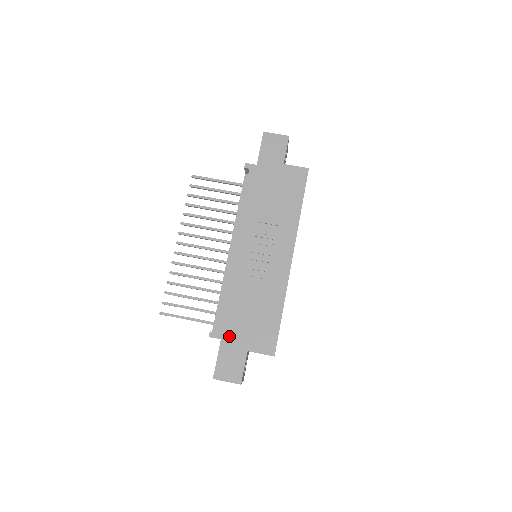
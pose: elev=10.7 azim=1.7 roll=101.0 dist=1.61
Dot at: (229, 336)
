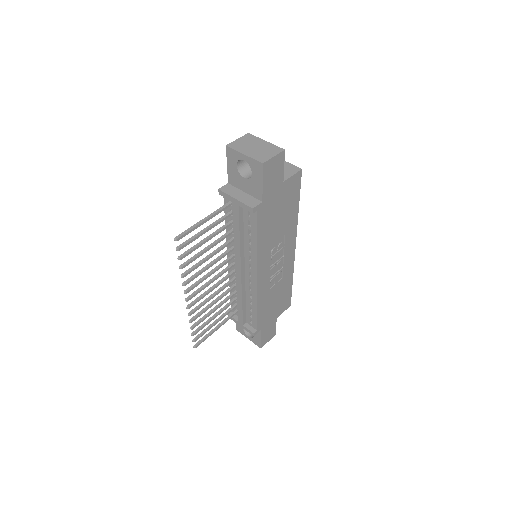
Dot at: (265, 324)
